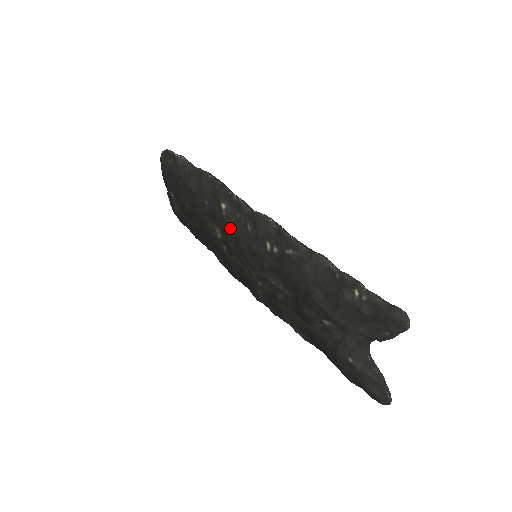
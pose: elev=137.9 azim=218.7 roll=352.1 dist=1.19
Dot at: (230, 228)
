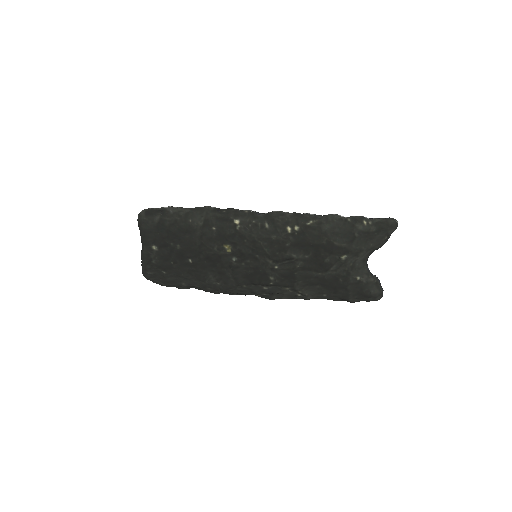
Dot at: (246, 236)
